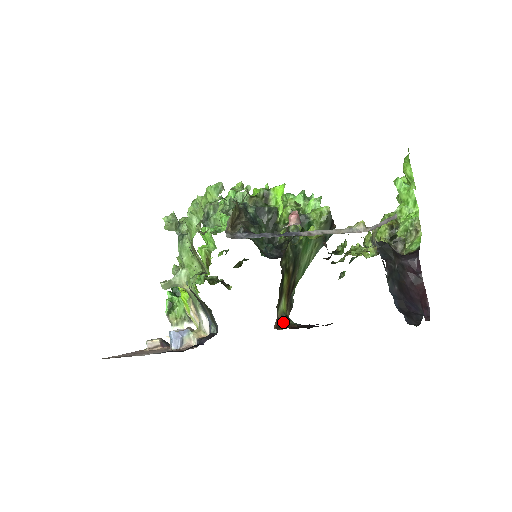
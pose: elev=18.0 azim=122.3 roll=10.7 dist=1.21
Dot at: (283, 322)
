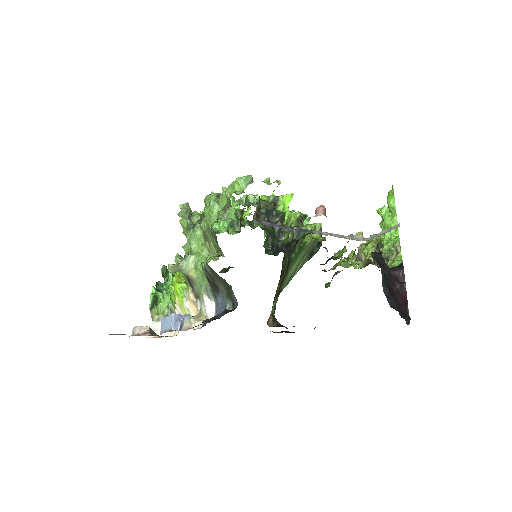
Dot at: occluded
